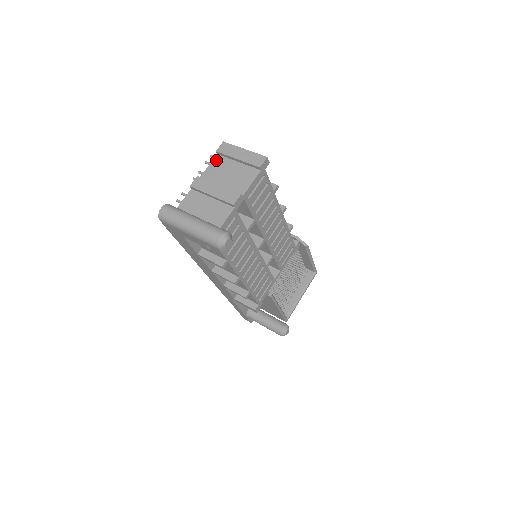
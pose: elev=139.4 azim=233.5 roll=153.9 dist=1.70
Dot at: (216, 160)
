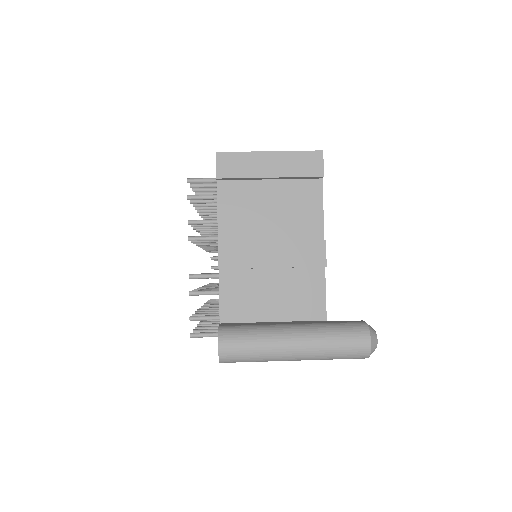
Dot at: (224, 193)
